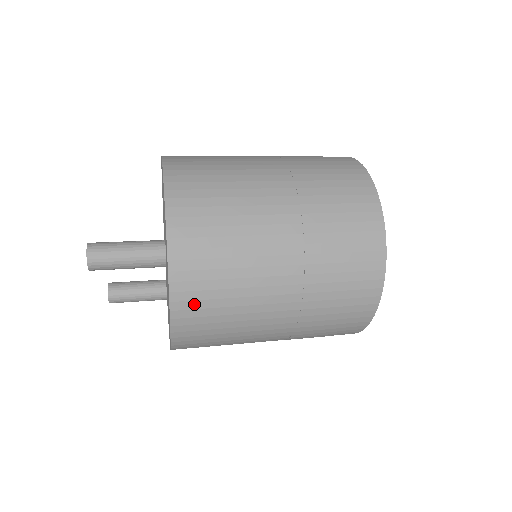
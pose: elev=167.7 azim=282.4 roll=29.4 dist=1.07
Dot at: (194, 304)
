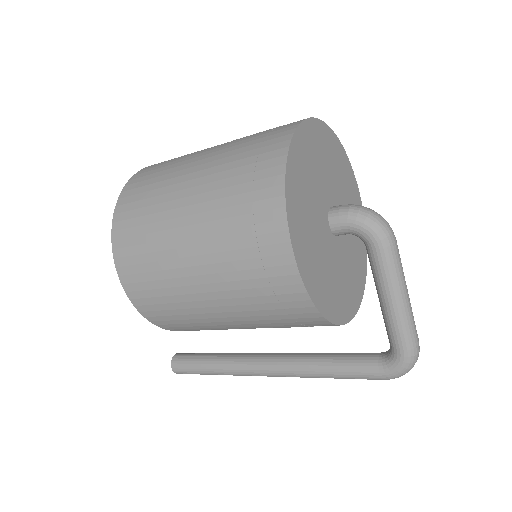
Dot at: (129, 206)
